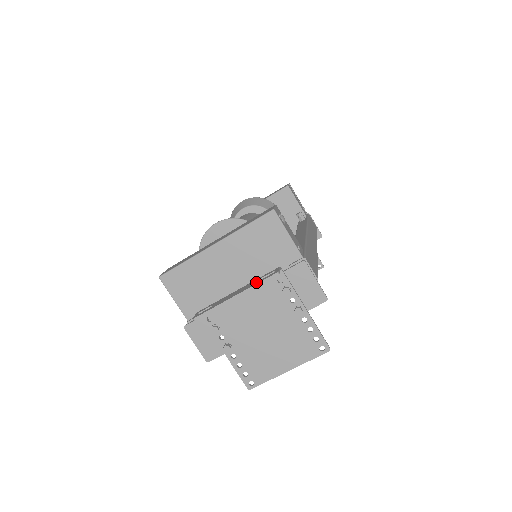
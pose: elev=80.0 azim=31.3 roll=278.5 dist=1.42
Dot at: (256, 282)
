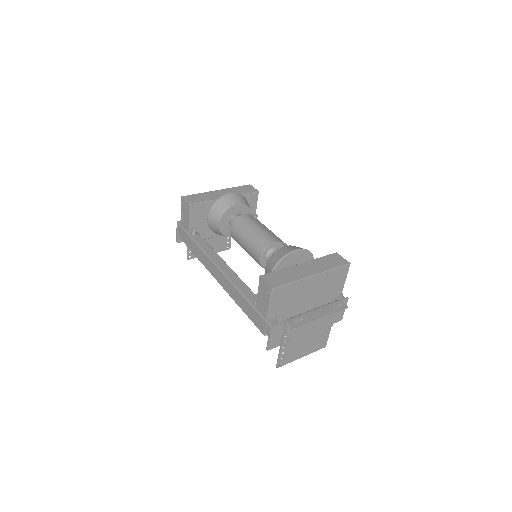
Dot at: (334, 310)
